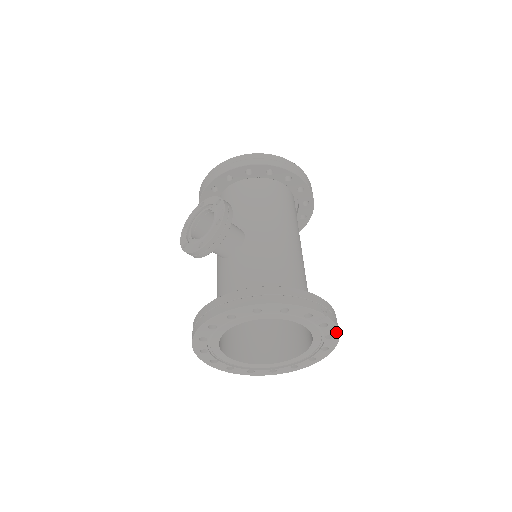
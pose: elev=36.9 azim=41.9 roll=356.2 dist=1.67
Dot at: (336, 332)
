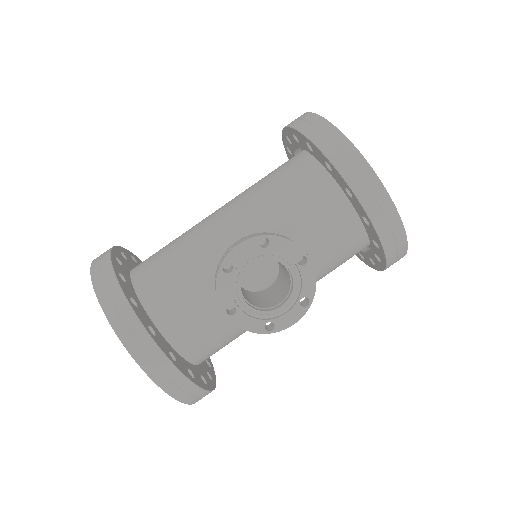
Dot at: occluded
